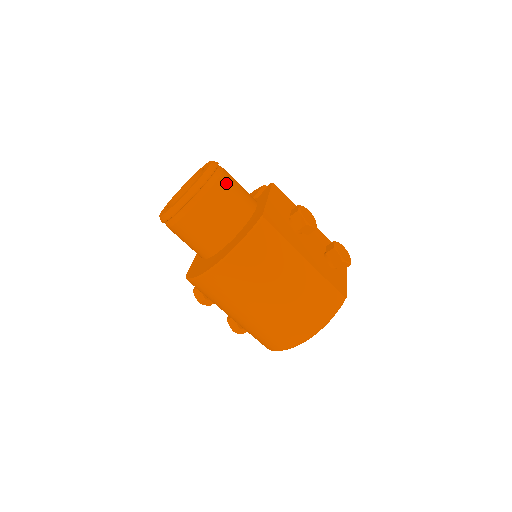
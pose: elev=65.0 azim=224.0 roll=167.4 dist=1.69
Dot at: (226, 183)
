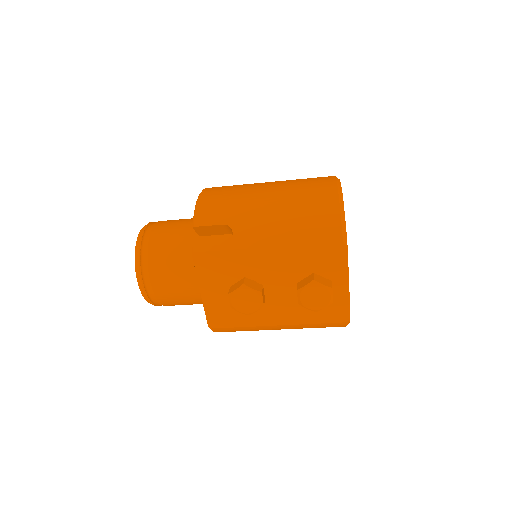
Dot at: (163, 293)
